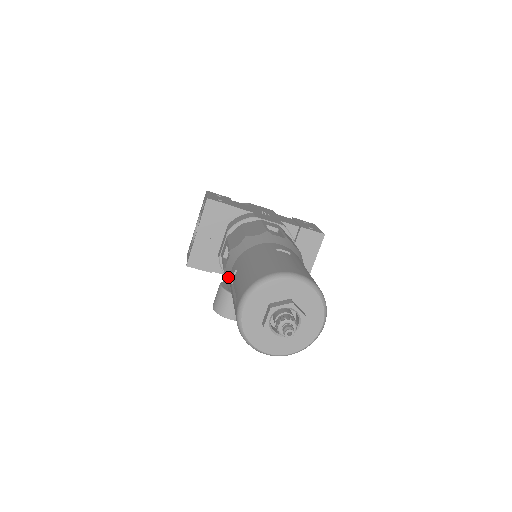
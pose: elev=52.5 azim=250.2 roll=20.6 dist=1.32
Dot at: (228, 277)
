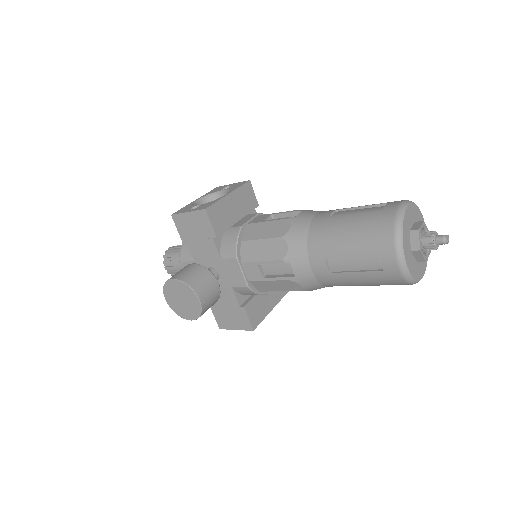
Dot at: (307, 219)
